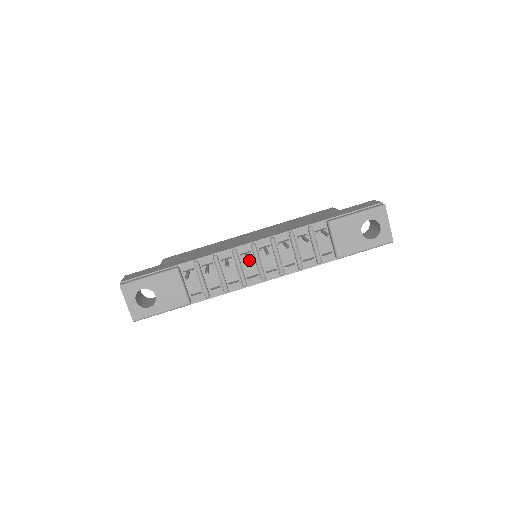
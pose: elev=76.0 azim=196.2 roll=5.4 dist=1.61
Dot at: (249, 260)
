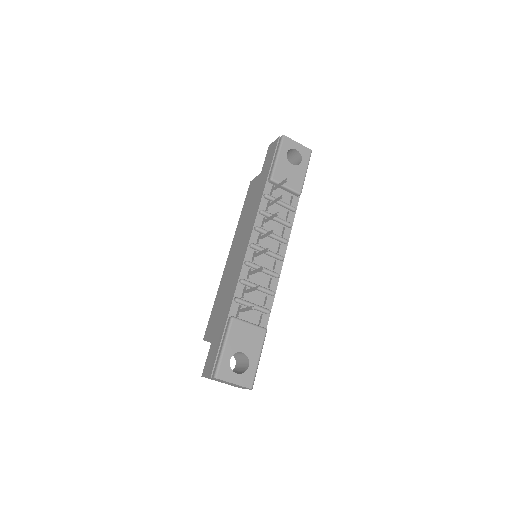
Dot at: (260, 258)
